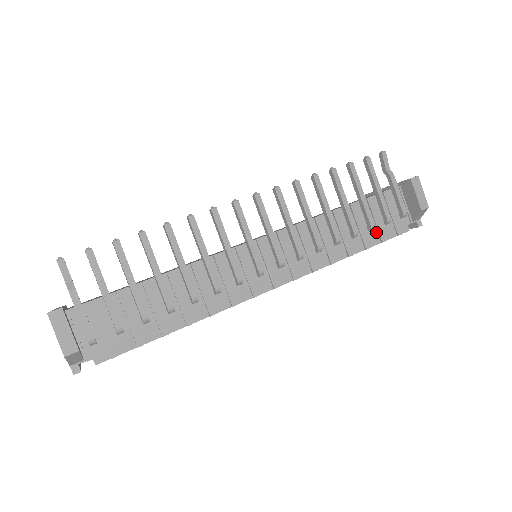
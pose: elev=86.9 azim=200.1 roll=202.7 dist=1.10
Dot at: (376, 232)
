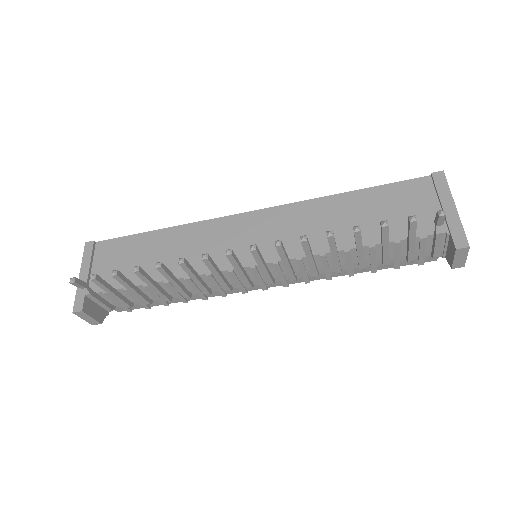
Dot at: (392, 262)
